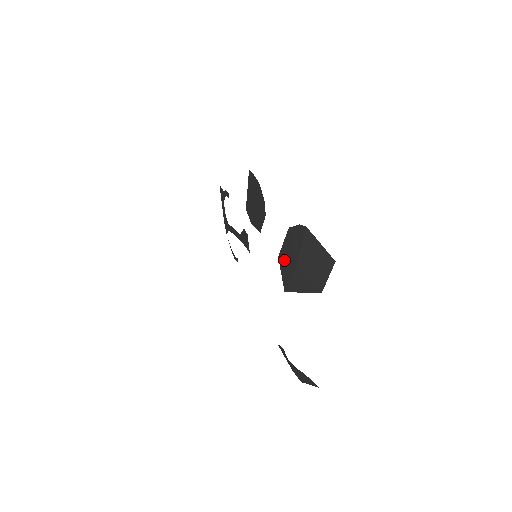
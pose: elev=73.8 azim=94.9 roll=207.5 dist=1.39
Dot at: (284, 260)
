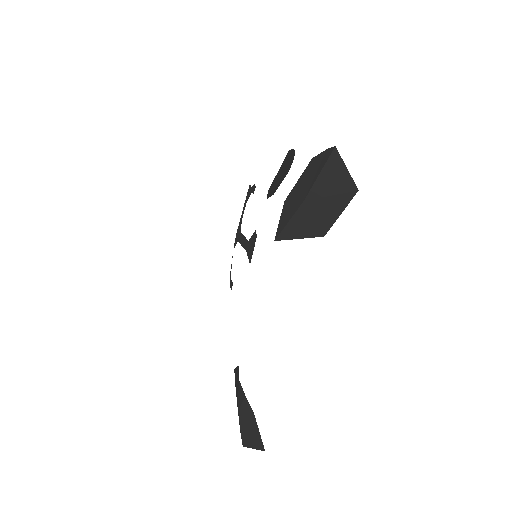
Dot at: (290, 201)
